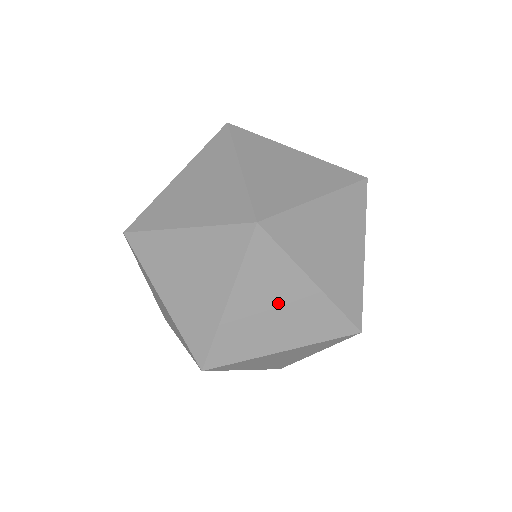
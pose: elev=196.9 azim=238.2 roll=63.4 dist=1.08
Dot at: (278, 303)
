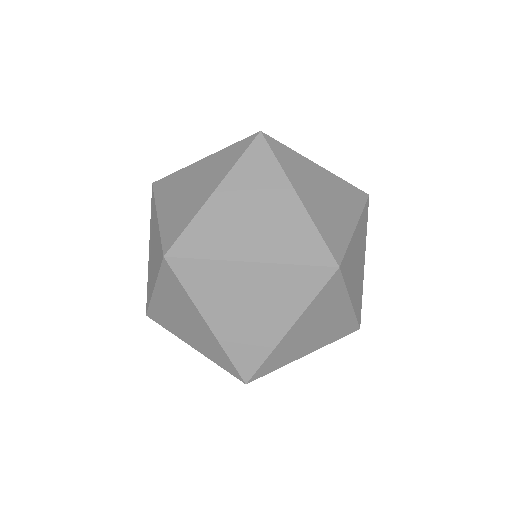
Dot at: (260, 206)
